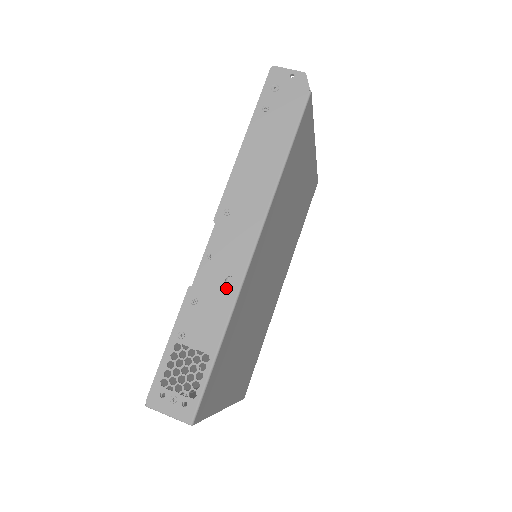
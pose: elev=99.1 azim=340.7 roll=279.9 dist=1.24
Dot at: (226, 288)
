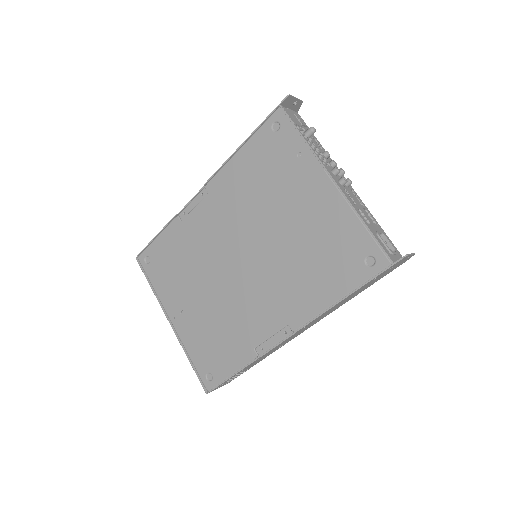
Dot at: occluded
